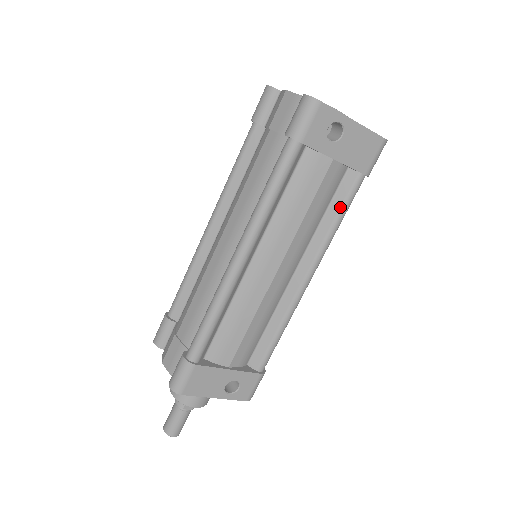
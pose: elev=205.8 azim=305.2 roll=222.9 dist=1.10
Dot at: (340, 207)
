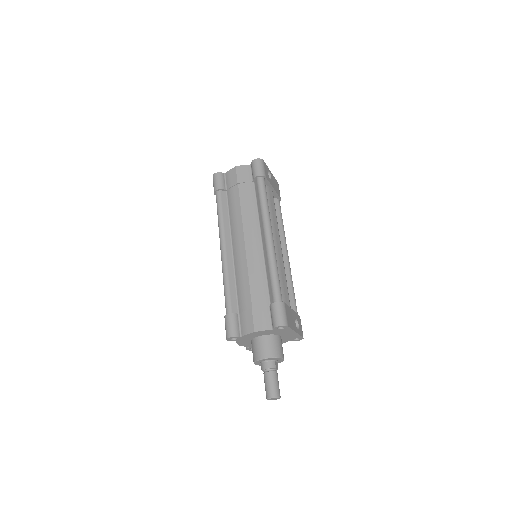
Dot at: (280, 215)
